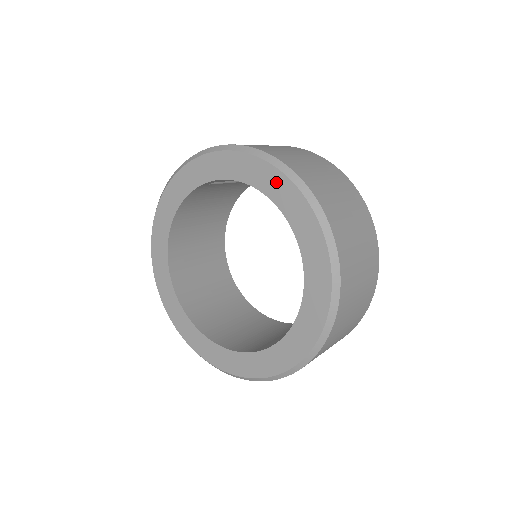
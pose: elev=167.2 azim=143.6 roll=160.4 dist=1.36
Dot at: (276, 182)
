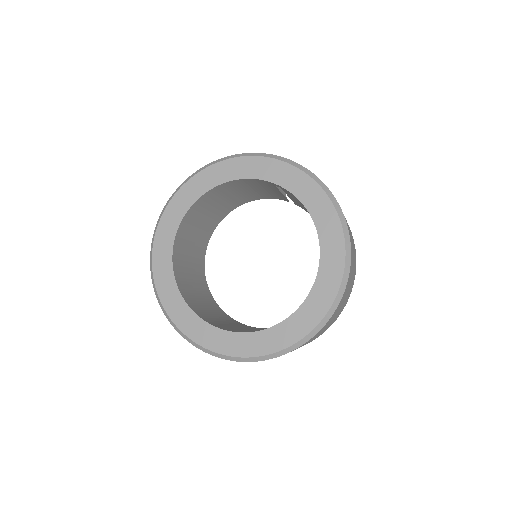
Dot at: (333, 233)
